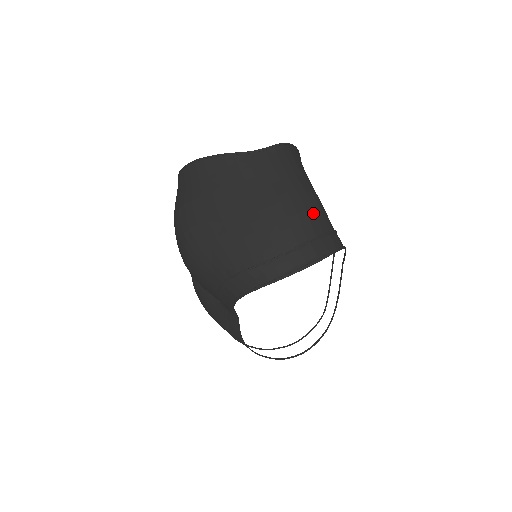
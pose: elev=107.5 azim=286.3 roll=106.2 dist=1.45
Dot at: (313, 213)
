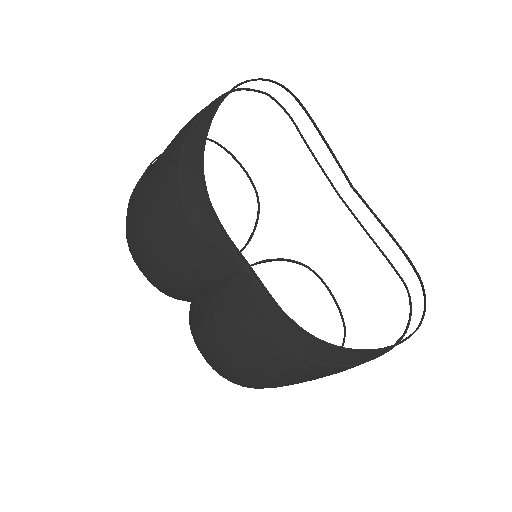
Dot at: occluded
